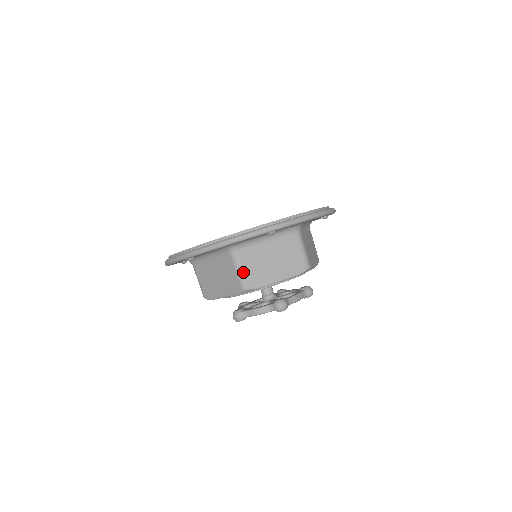
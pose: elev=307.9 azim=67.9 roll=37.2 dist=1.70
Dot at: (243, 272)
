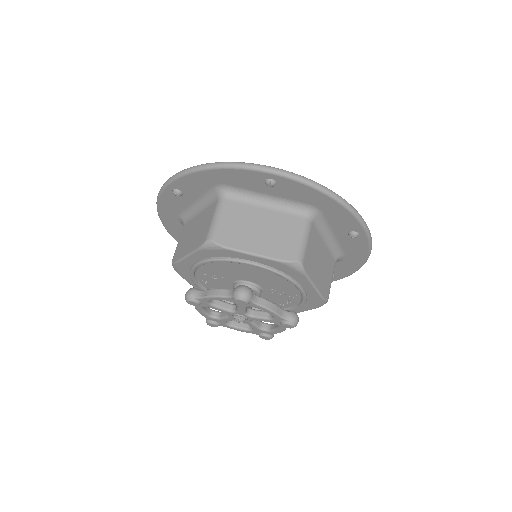
Dot at: (219, 221)
